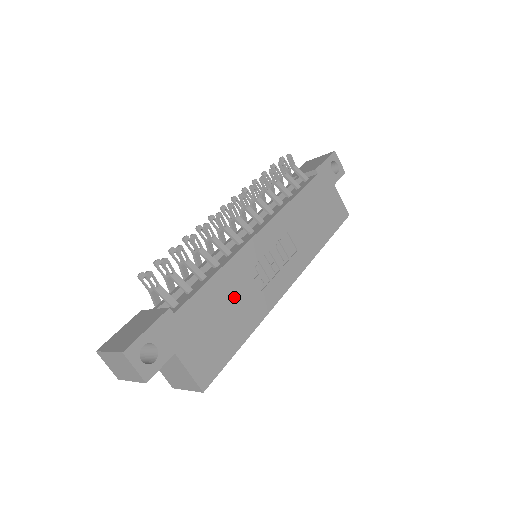
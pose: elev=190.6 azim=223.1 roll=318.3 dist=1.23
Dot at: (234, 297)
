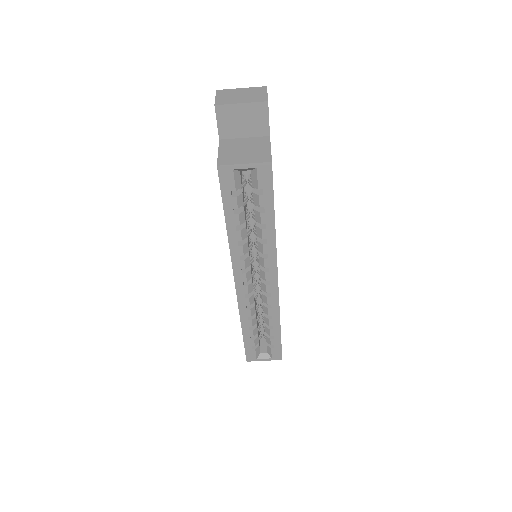
Dot at: occluded
